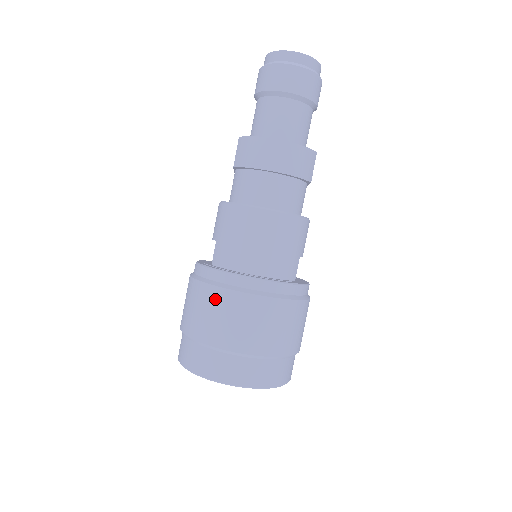
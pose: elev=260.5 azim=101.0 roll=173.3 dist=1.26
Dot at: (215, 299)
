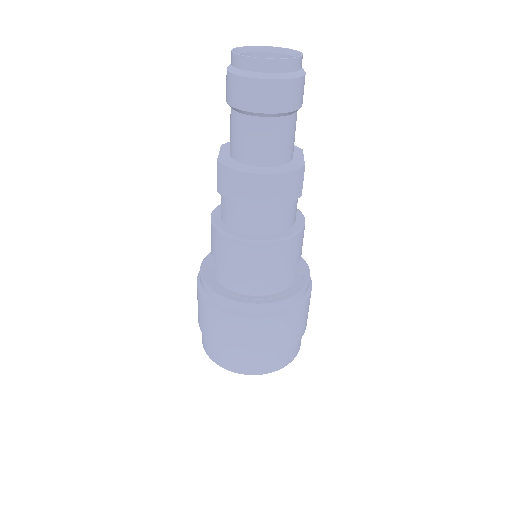
Dot at: (222, 320)
